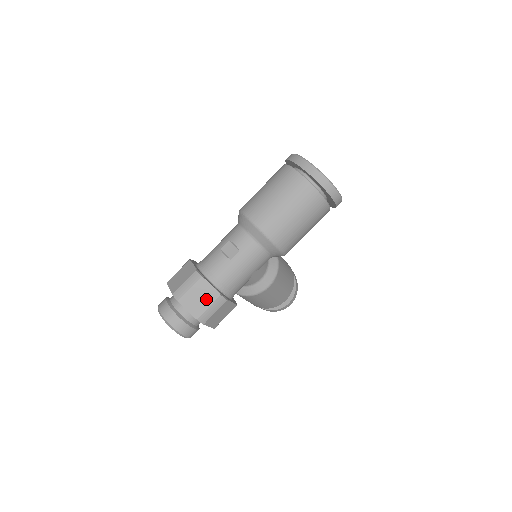
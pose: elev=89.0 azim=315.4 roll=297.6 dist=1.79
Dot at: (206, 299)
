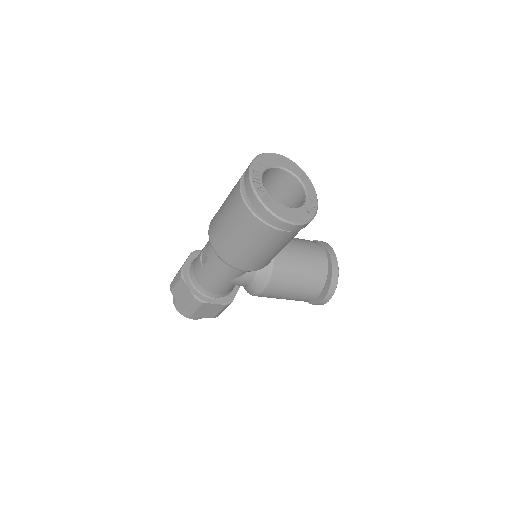
Dot at: (186, 297)
